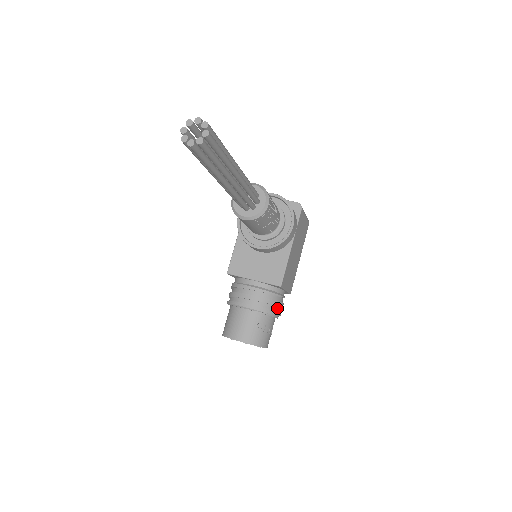
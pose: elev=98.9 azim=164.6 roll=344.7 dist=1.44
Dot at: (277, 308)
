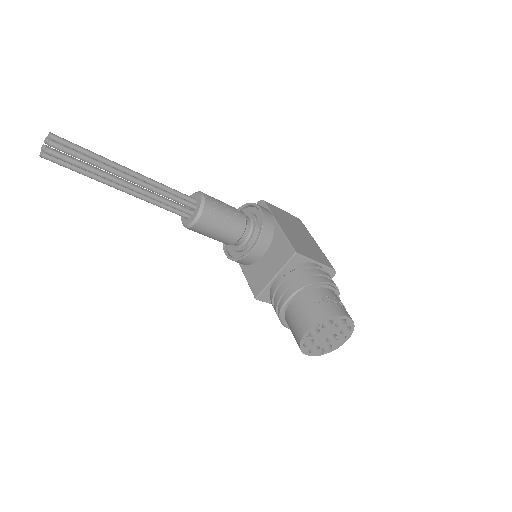
Dot at: (320, 278)
